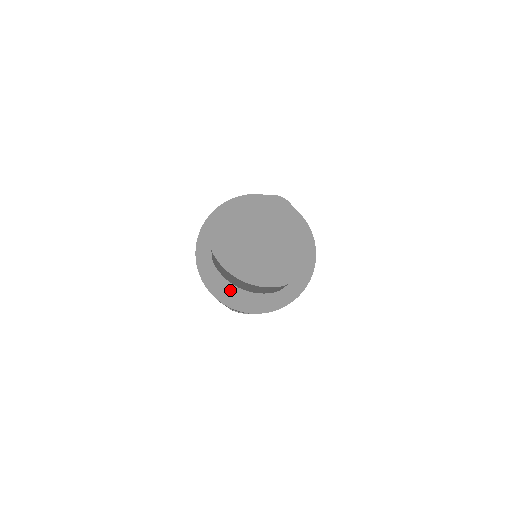
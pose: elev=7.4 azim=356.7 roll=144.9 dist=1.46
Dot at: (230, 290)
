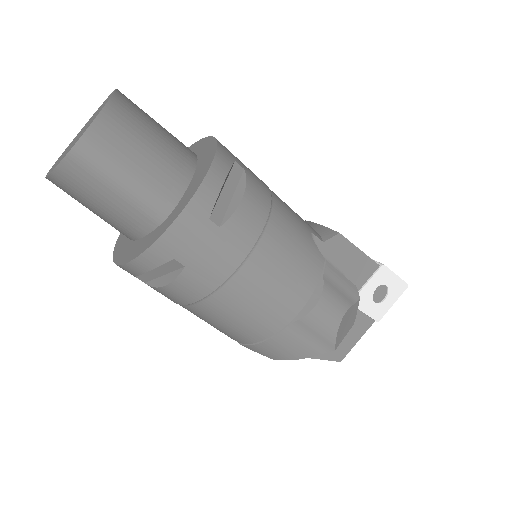
Dot at: (127, 247)
